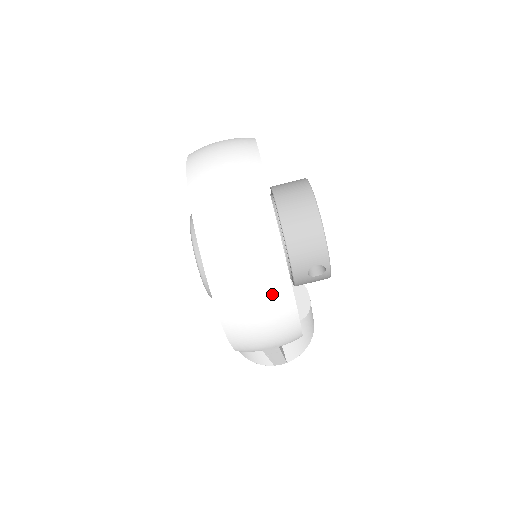
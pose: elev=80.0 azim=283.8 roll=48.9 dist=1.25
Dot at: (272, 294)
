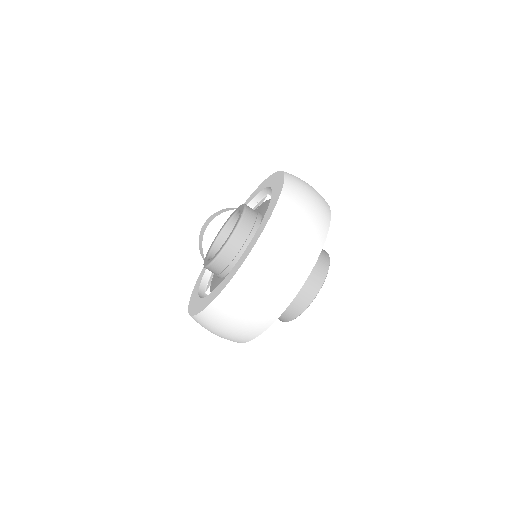
Dot at: (230, 339)
